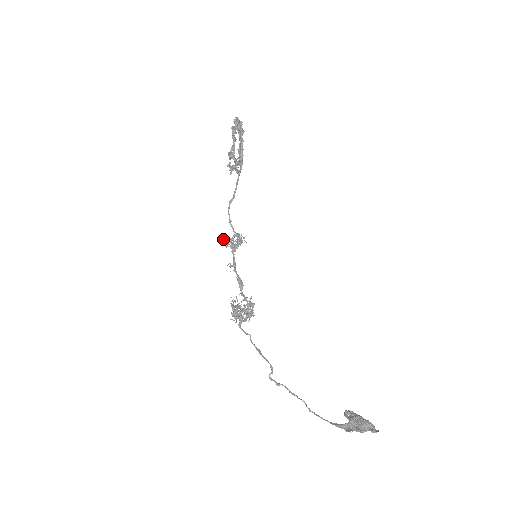
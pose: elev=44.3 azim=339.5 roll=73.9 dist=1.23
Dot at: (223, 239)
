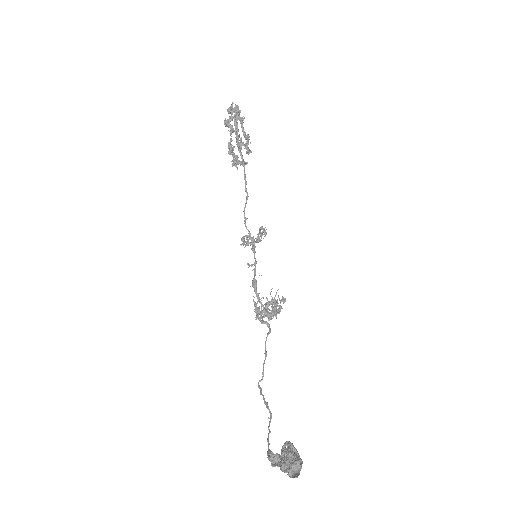
Dot at: occluded
